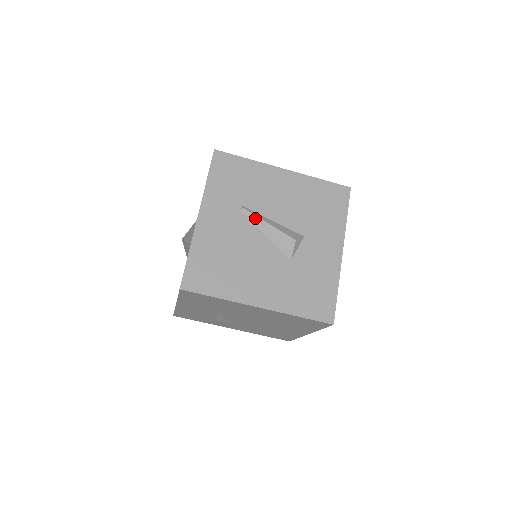
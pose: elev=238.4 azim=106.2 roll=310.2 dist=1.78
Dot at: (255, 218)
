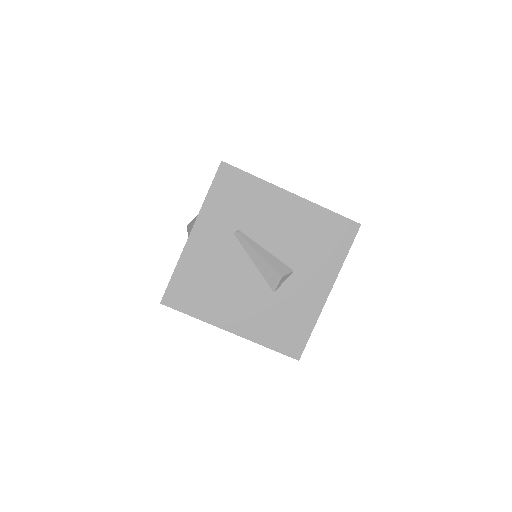
Dot at: (247, 245)
